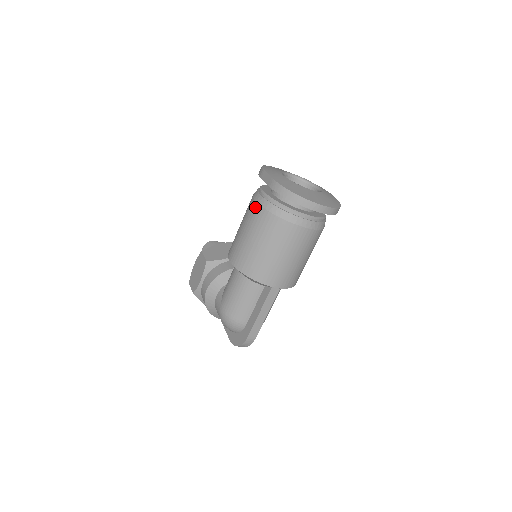
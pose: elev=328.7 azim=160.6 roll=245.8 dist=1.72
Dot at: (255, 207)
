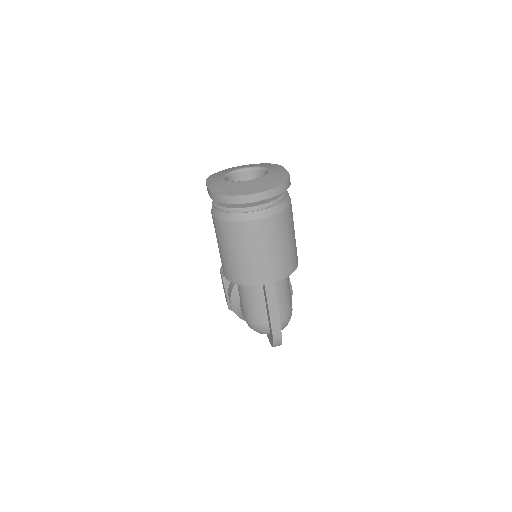
Dot at: (213, 220)
